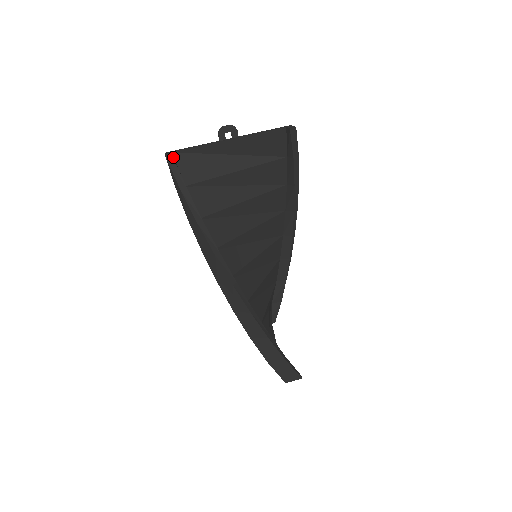
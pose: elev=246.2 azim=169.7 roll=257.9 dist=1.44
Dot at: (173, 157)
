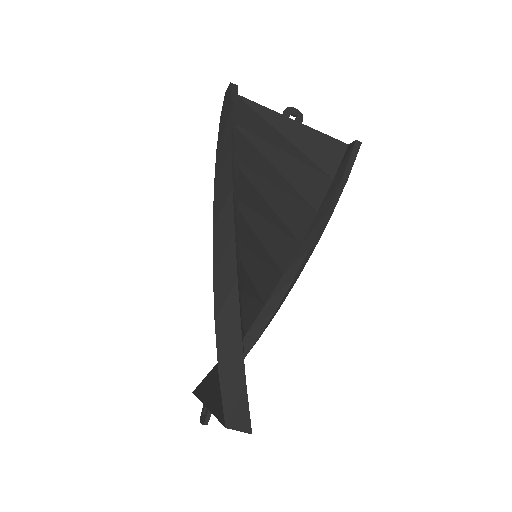
Dot at: occluded
